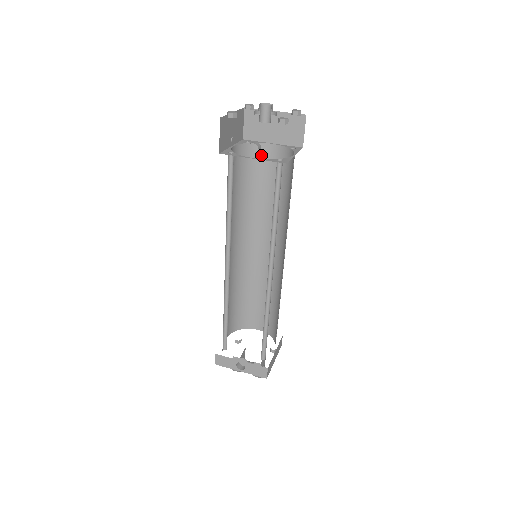
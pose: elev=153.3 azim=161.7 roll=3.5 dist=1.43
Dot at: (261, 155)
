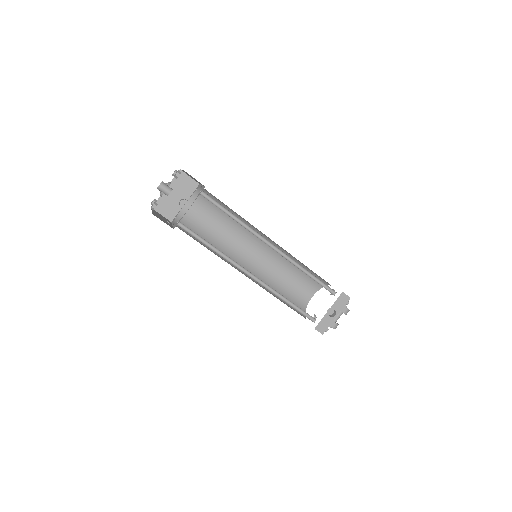
Dot at: (189, 215)
